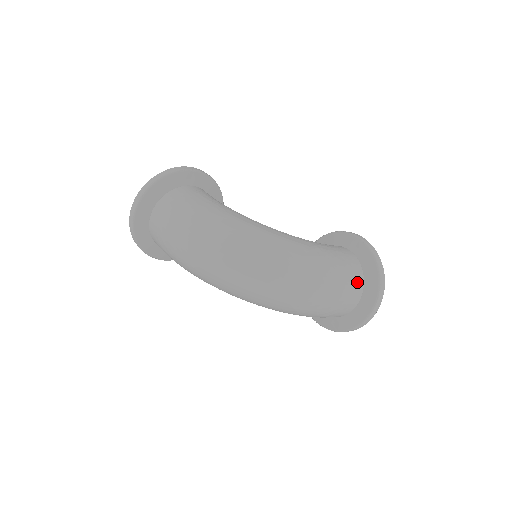
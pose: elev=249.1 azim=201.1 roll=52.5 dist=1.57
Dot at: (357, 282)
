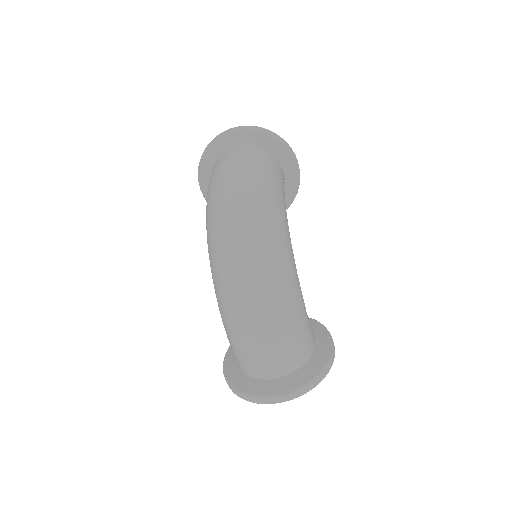
Dot at: (292, 362)
